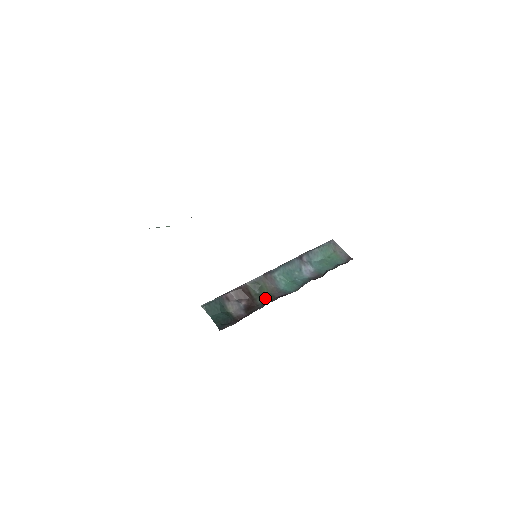
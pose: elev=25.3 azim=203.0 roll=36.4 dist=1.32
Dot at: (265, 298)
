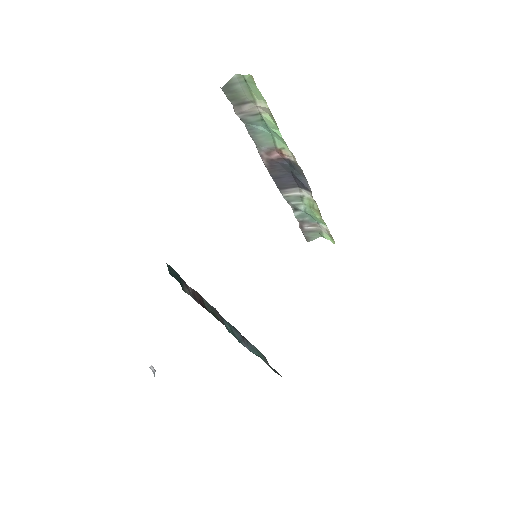
Dot at: occluded
